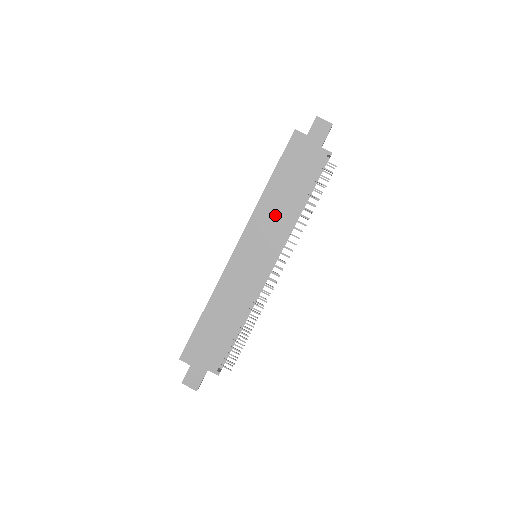
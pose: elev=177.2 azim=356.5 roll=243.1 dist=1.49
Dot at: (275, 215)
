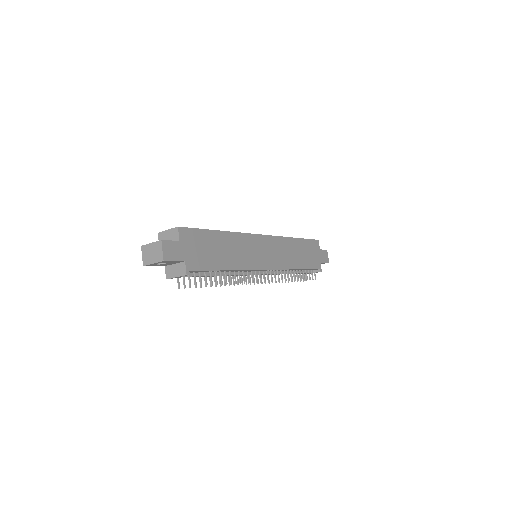
Dot at: (288, 254)
